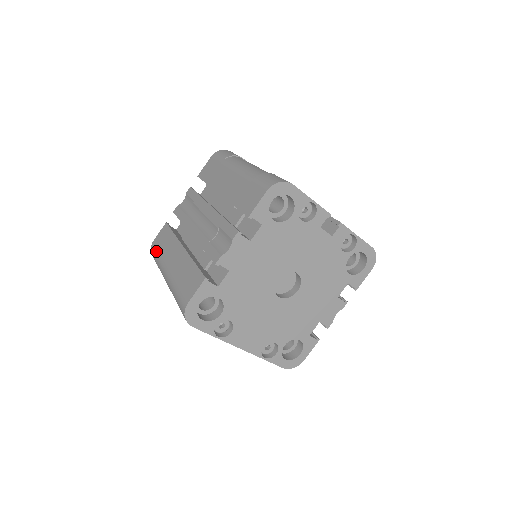
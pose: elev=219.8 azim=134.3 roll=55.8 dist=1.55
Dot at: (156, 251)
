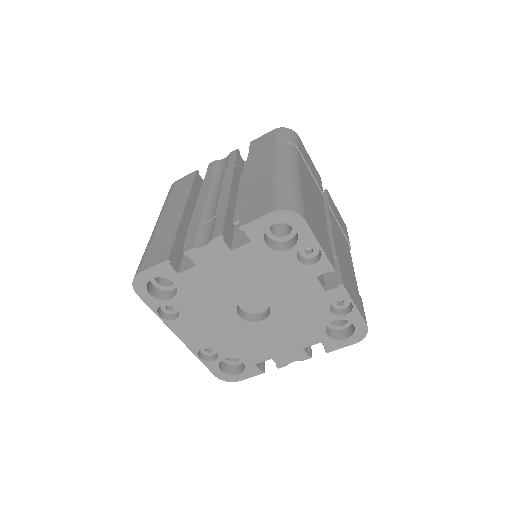
Dot at: (170, 193)
